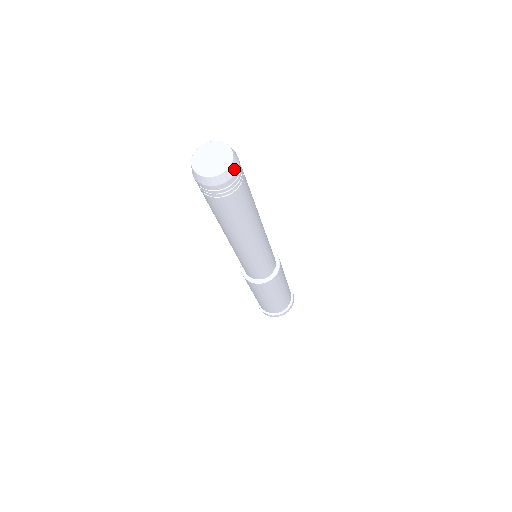
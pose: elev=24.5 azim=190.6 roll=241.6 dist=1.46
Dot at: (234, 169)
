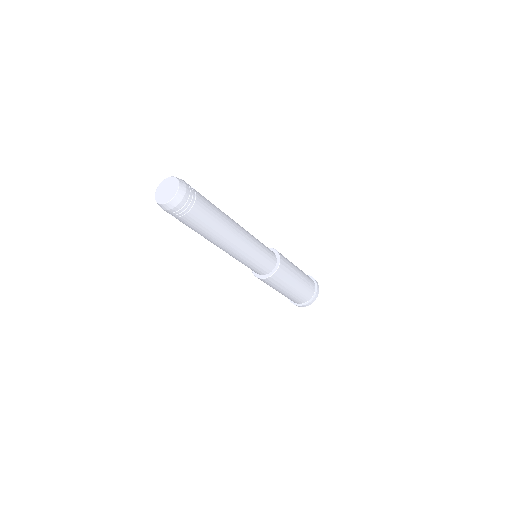
Dot at: (182, 194)
